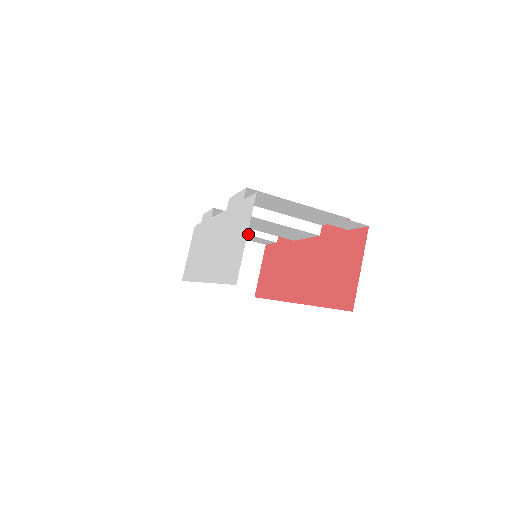
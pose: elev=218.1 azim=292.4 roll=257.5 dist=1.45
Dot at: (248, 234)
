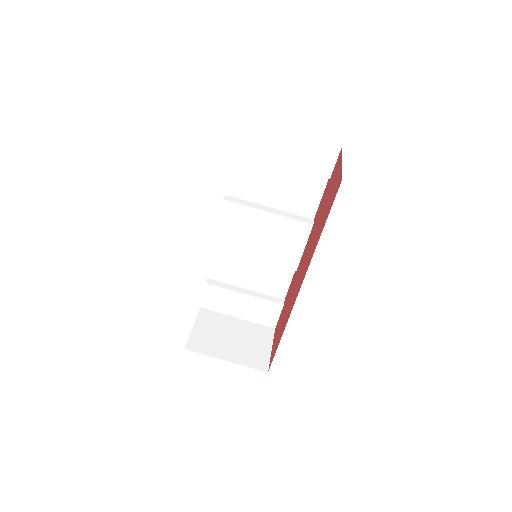
Dot at: (253, 296)
